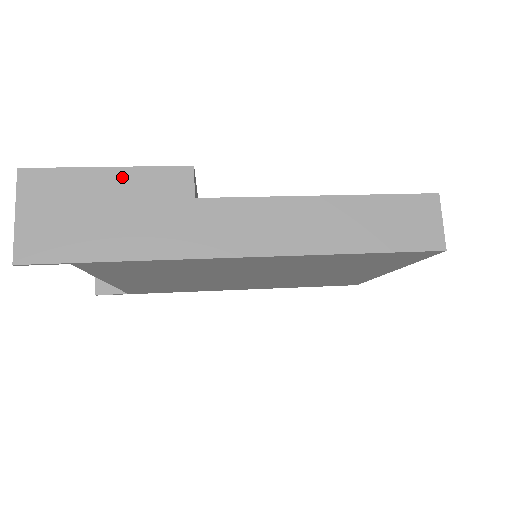
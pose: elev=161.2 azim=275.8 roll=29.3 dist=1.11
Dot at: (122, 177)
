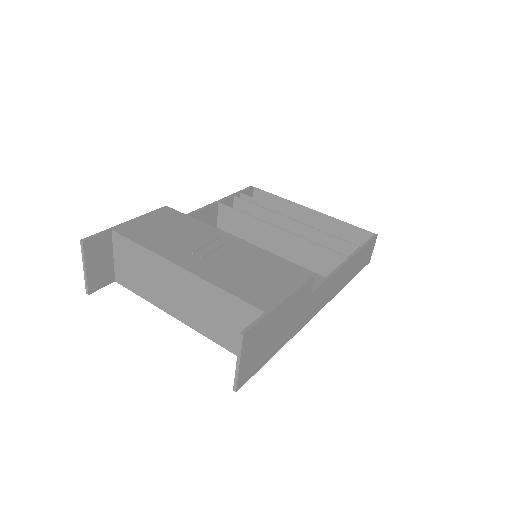
Dot at: (288, 303)
